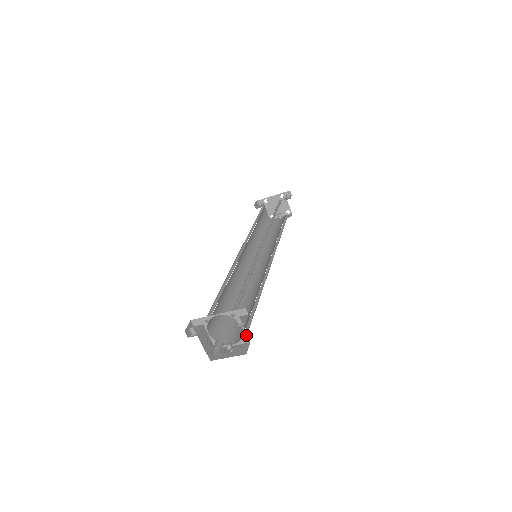
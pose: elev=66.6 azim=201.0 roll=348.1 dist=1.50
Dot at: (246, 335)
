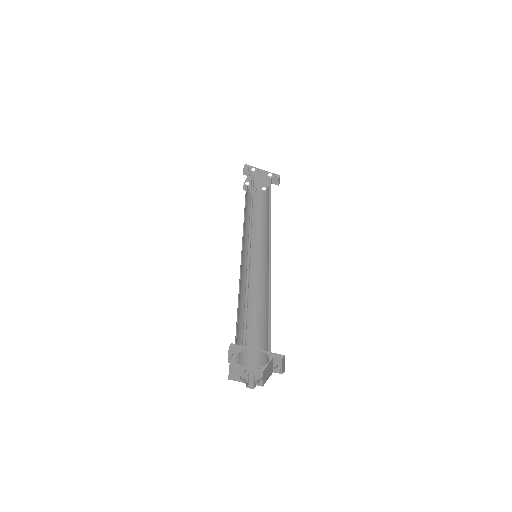
Dot at: (265, 367)
